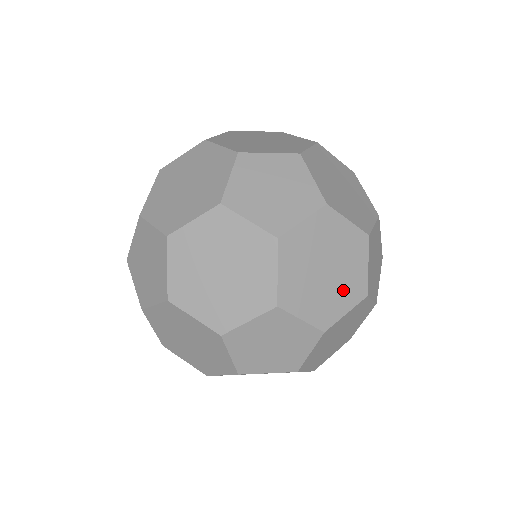
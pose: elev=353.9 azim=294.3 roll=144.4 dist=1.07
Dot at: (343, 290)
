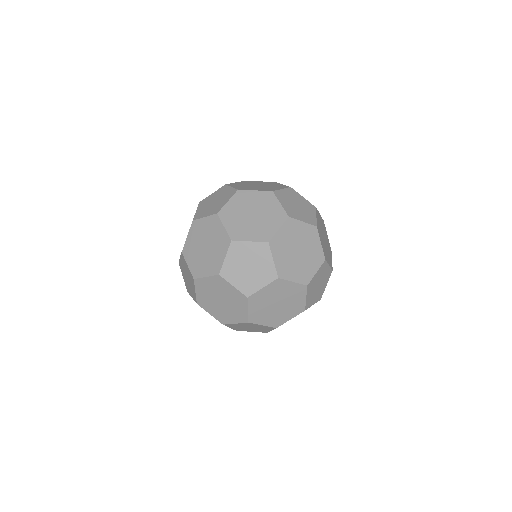
Dot at: occluded
